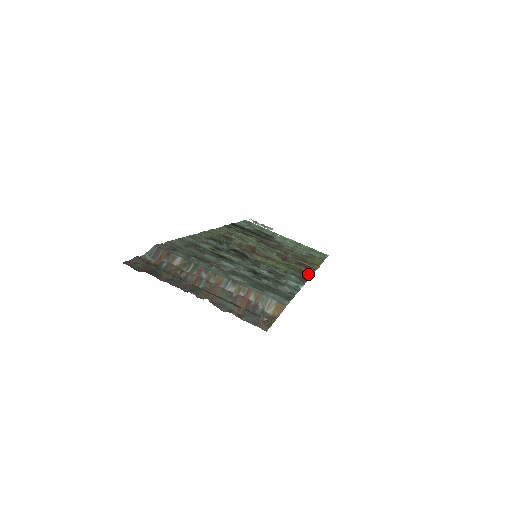
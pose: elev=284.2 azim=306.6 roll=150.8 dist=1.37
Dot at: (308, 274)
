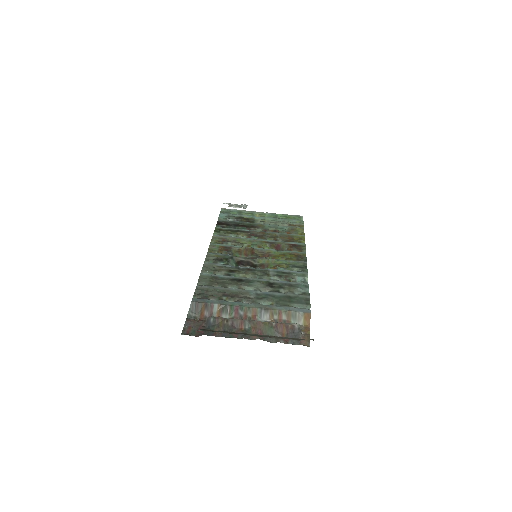
Dot at: (303, 258)
